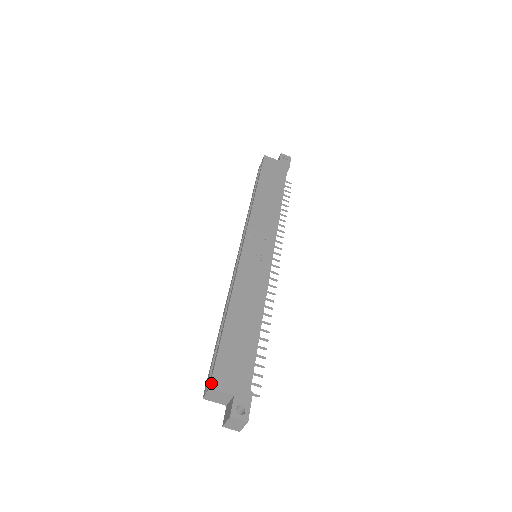
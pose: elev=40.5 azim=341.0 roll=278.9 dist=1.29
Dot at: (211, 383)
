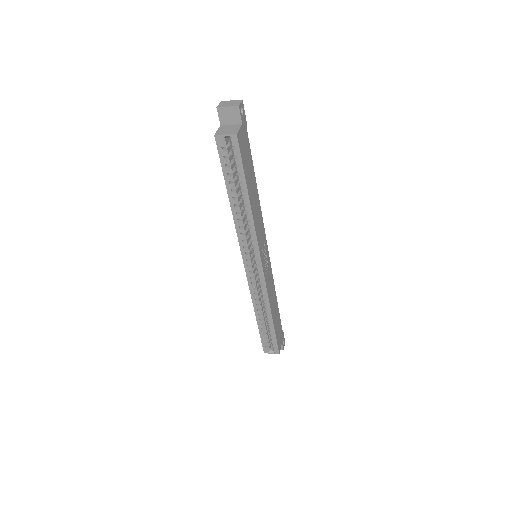
Dot at: (279, 352)
